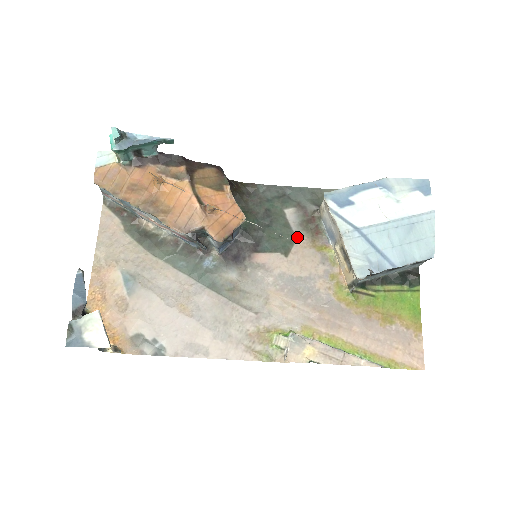
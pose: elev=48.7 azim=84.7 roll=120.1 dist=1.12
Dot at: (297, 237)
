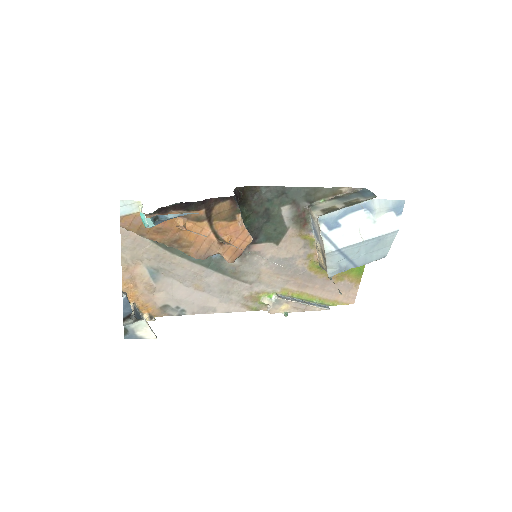
Dot at: (288, 229)
